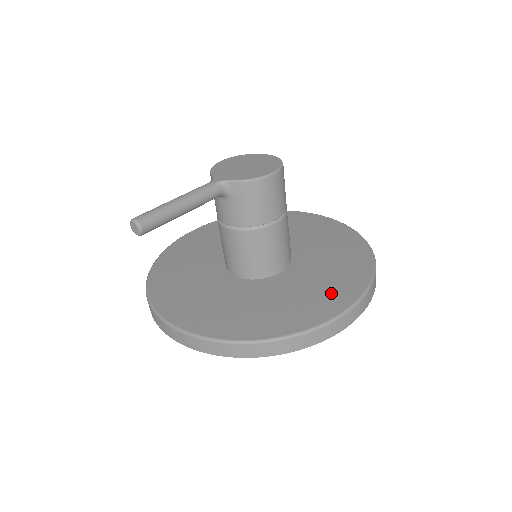
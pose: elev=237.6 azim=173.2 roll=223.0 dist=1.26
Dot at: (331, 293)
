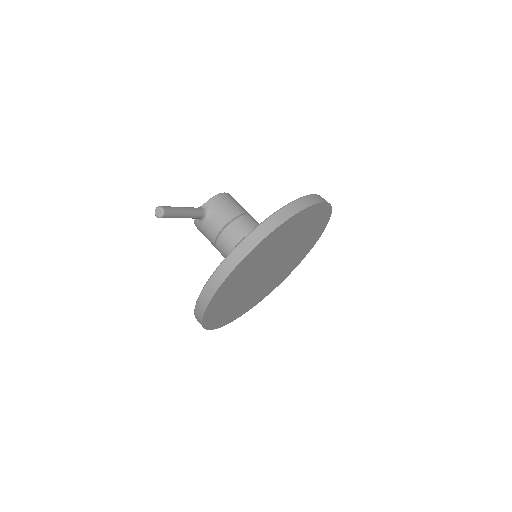
Dot at: occluded
